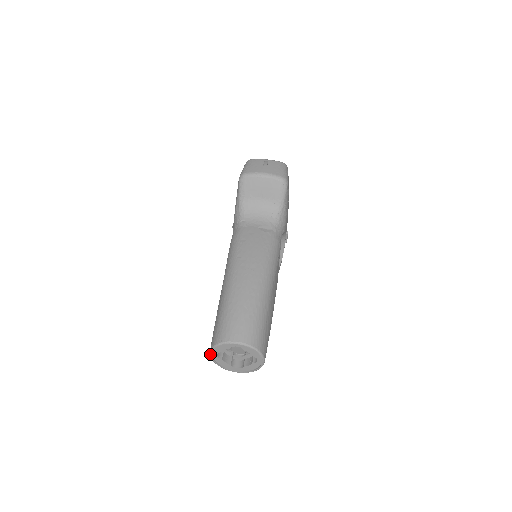
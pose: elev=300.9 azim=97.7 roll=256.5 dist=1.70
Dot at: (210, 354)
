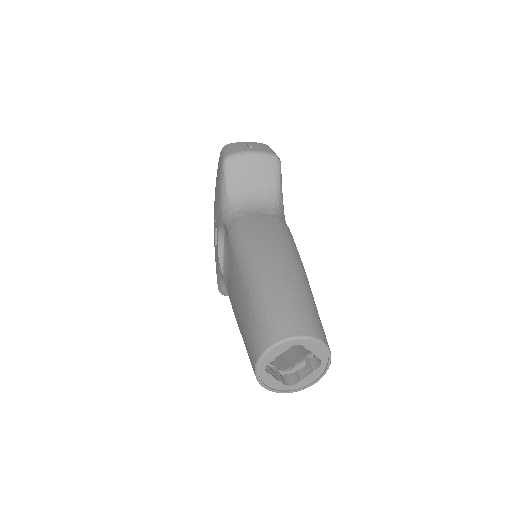
Dot at: (256, 369)
